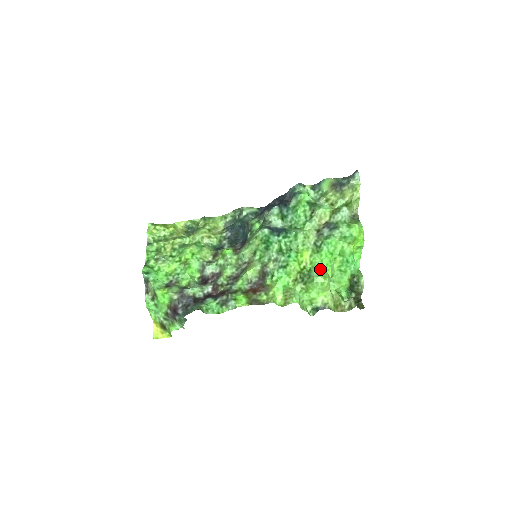
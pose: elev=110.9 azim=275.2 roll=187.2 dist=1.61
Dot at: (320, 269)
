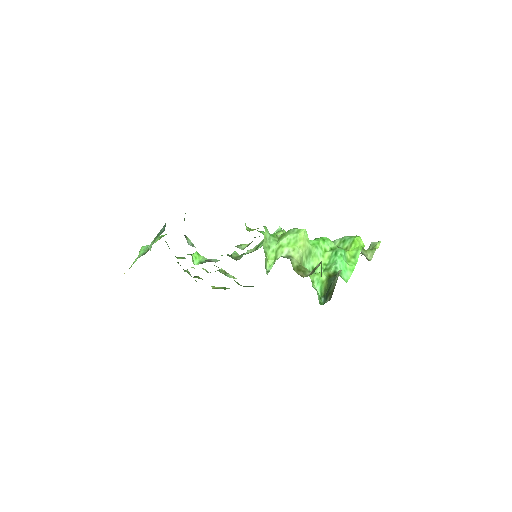
Dot at: occluded
